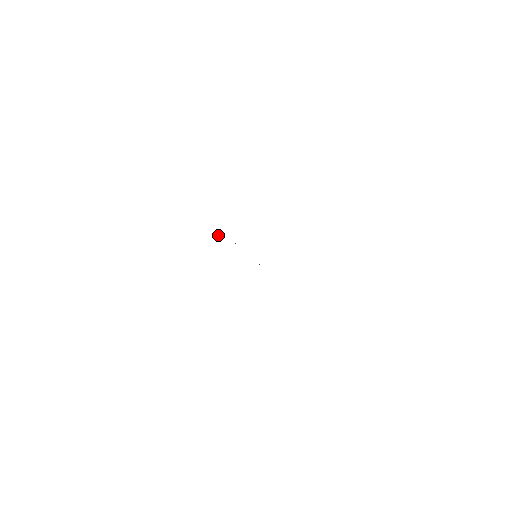
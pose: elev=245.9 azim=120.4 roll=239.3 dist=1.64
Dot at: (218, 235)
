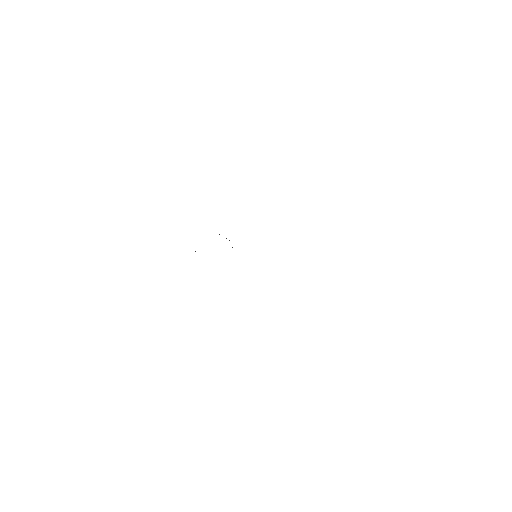
Dot at: occluded
